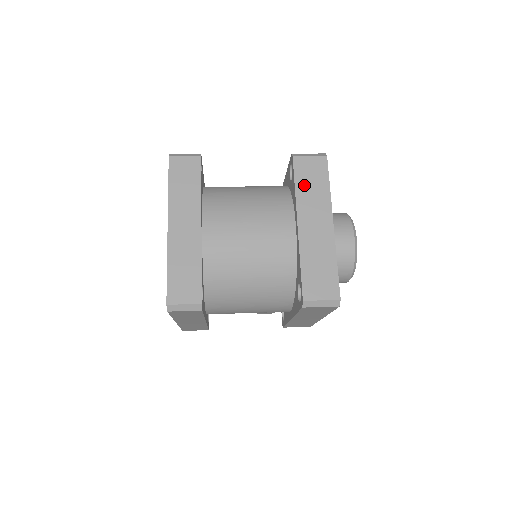
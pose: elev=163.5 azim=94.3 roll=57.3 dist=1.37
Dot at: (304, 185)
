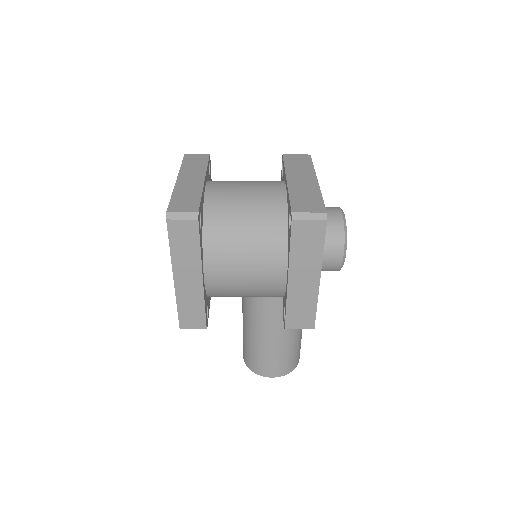
Dot at: (292, 165)
